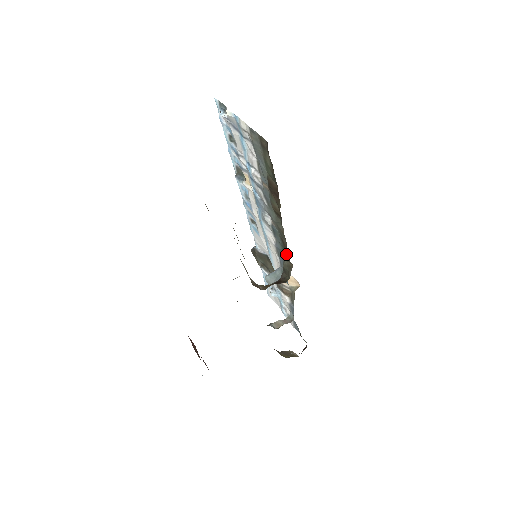
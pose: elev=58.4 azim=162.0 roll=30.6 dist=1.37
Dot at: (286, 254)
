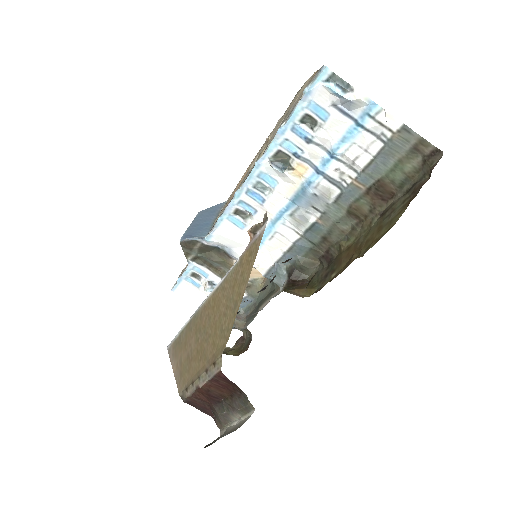
Dot at: (318, 252)
